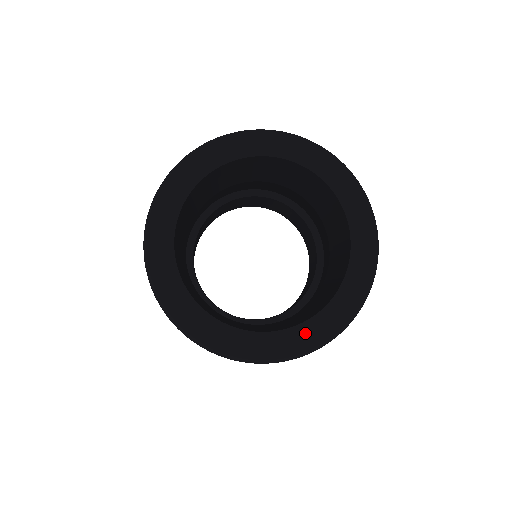
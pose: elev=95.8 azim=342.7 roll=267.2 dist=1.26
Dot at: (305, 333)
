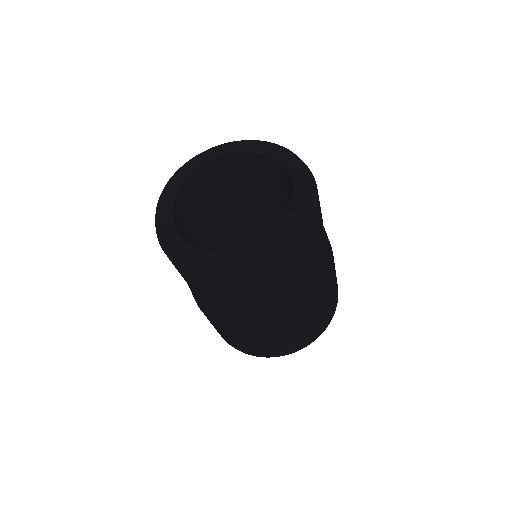
Dot at: (237, 257)
